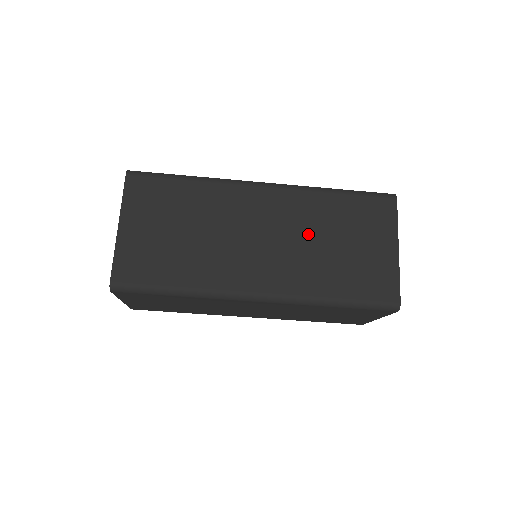
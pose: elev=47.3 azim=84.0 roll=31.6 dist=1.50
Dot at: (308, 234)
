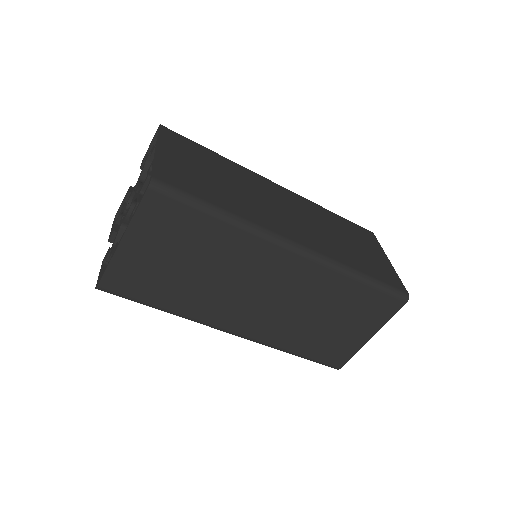
Dot at: (322, 225)
